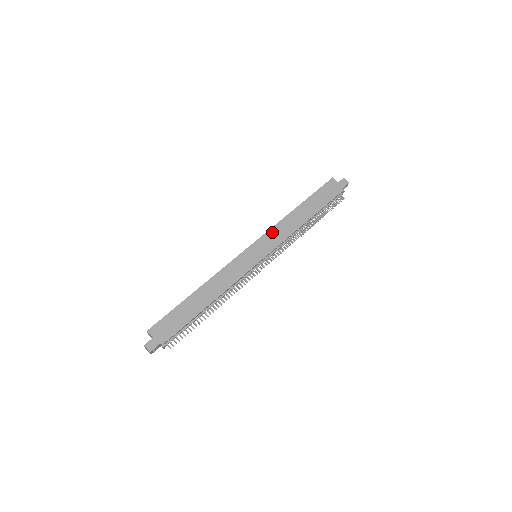
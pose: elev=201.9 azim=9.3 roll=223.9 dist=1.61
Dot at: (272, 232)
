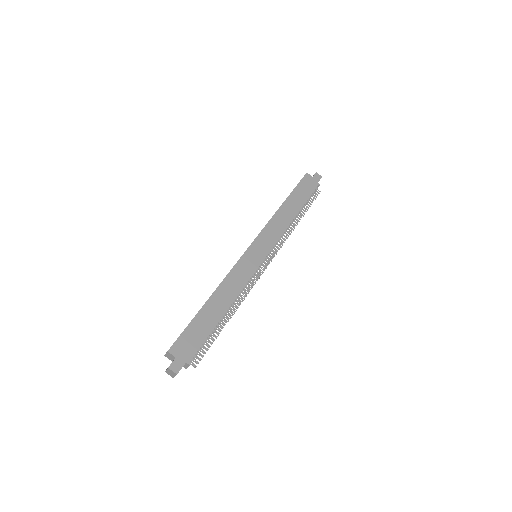
Dot at: (267, 230)
